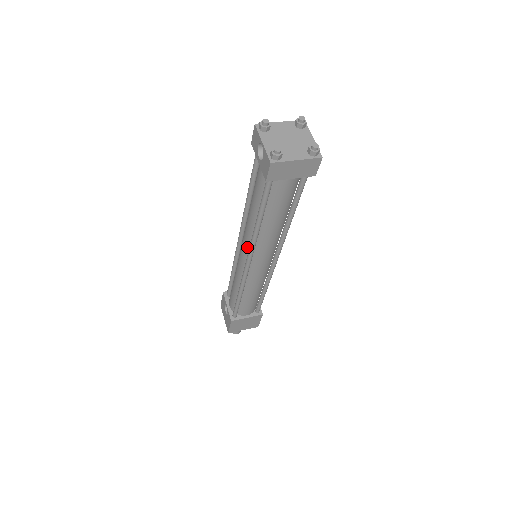
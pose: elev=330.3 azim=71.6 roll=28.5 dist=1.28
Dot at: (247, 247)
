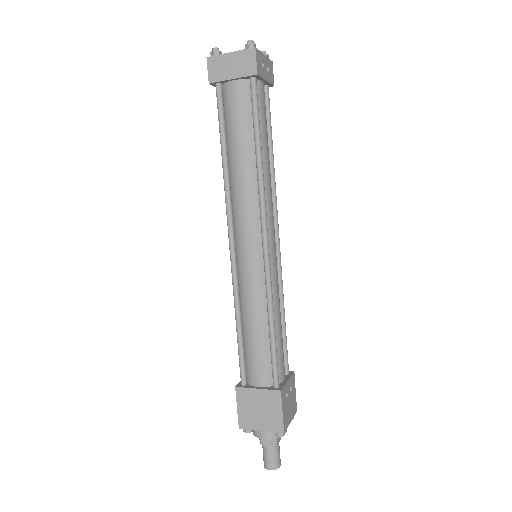
Dot at: occluded
